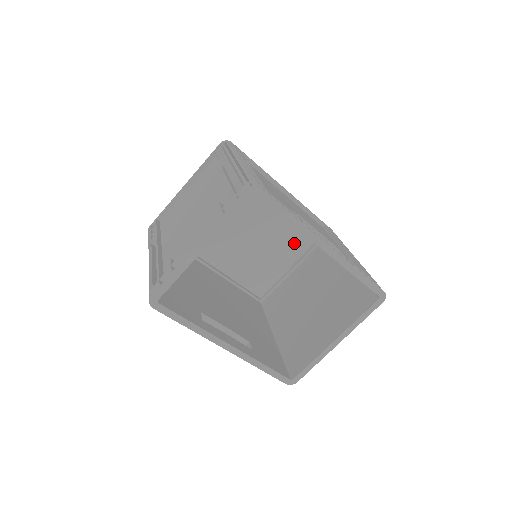
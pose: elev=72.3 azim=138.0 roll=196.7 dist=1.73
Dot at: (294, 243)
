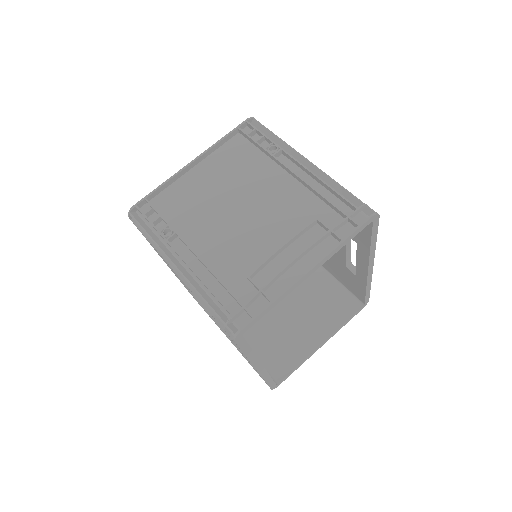
Dot at: occluded
